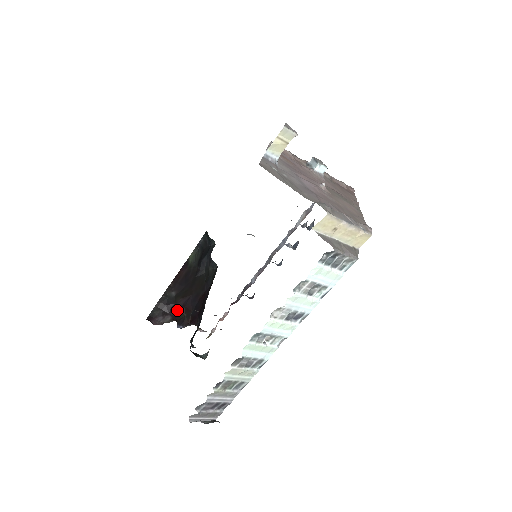
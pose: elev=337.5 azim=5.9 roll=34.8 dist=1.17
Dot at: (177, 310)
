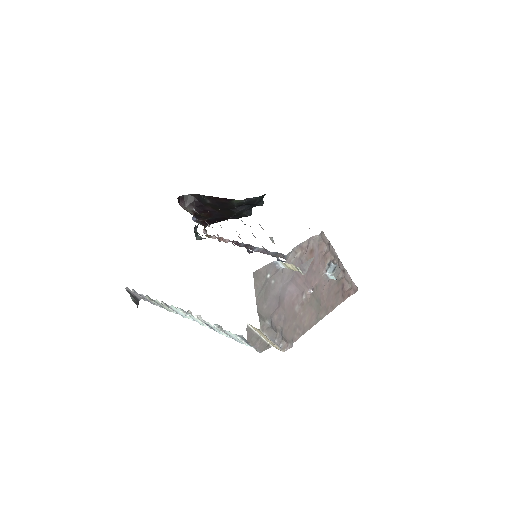
Dot at: (202, 209)
